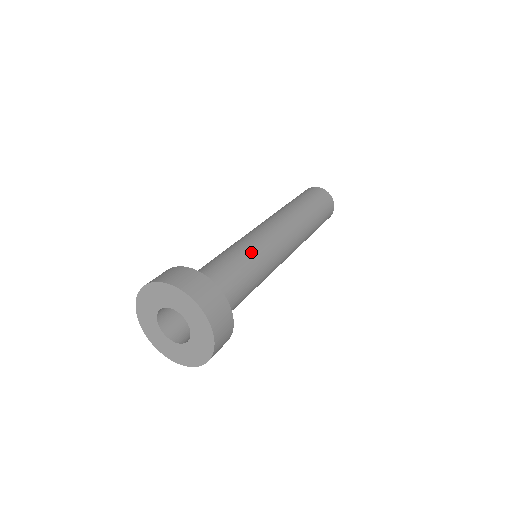
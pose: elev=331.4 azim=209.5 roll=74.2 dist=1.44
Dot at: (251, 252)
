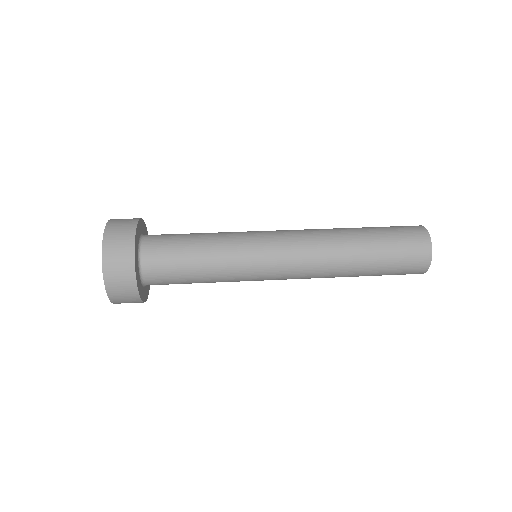
Dot at: (225, 253)
